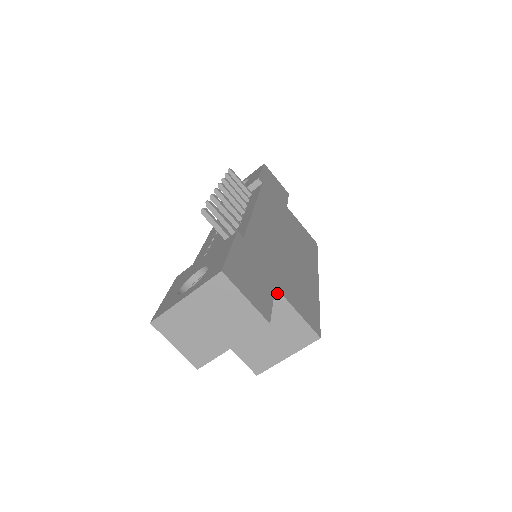
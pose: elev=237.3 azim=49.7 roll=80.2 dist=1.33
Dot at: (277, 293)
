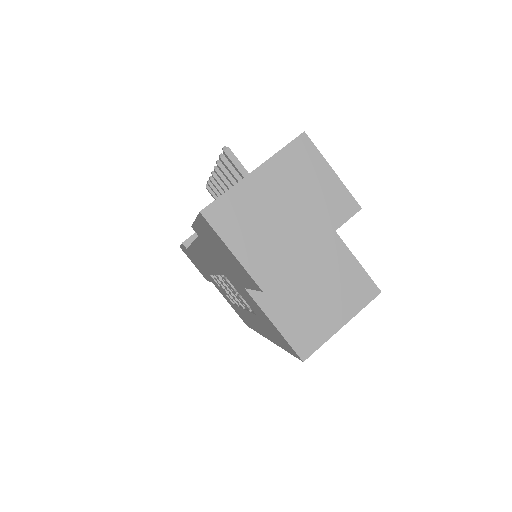
Dot at: occluded
